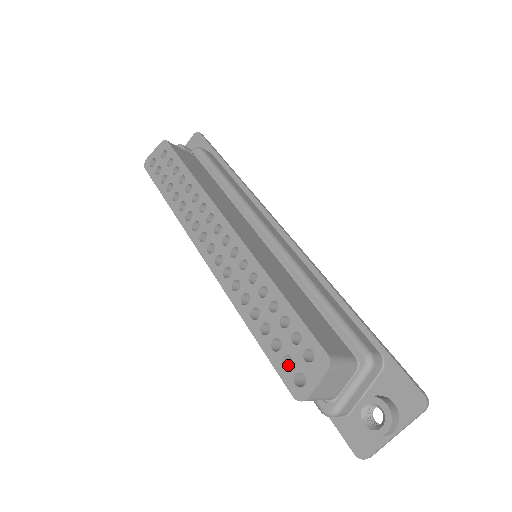
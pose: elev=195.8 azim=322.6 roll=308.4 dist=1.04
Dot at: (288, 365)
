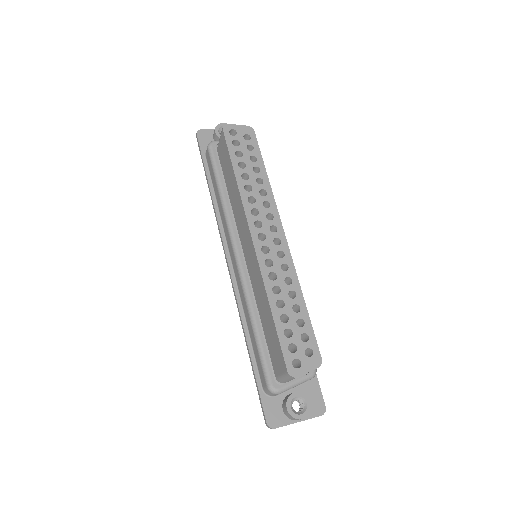
Dot at: (286, 349)
